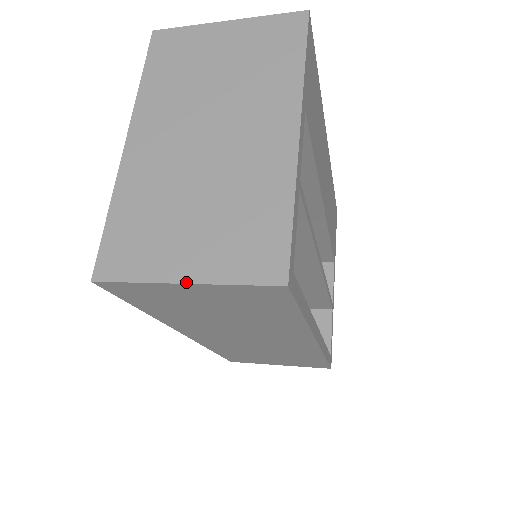
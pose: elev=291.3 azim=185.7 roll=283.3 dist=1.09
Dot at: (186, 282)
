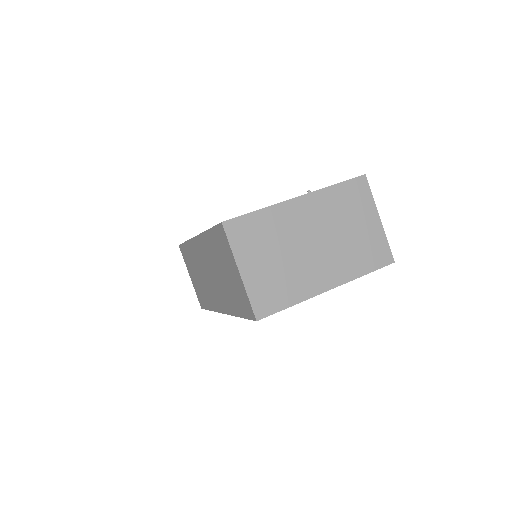
Dot at: (240, 273)
